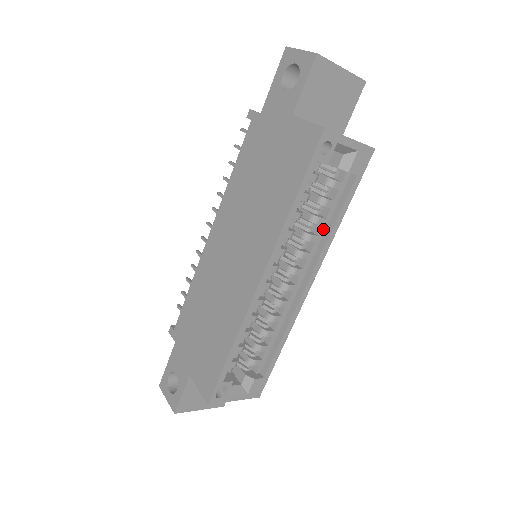
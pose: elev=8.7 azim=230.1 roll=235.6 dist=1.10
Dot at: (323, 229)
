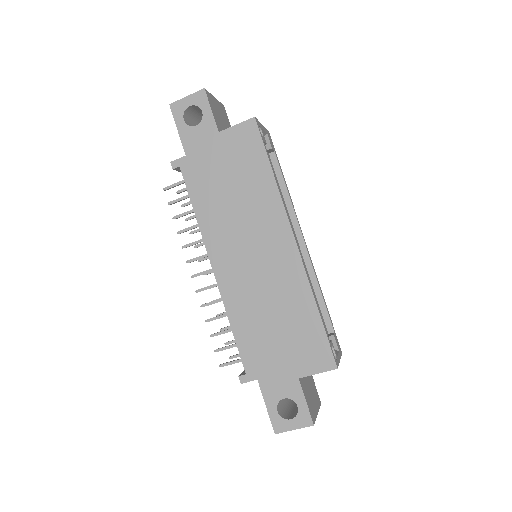
Dot at: (283, 198)
